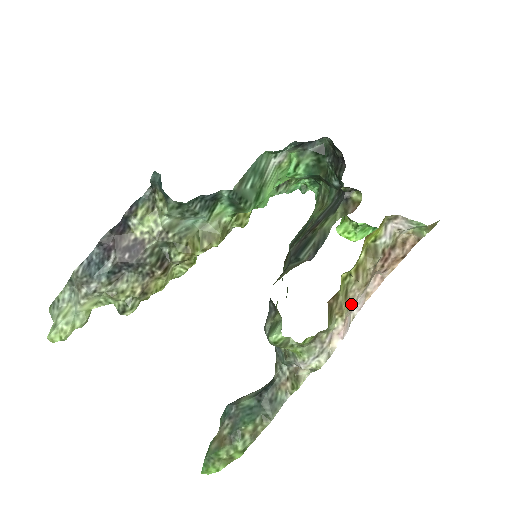
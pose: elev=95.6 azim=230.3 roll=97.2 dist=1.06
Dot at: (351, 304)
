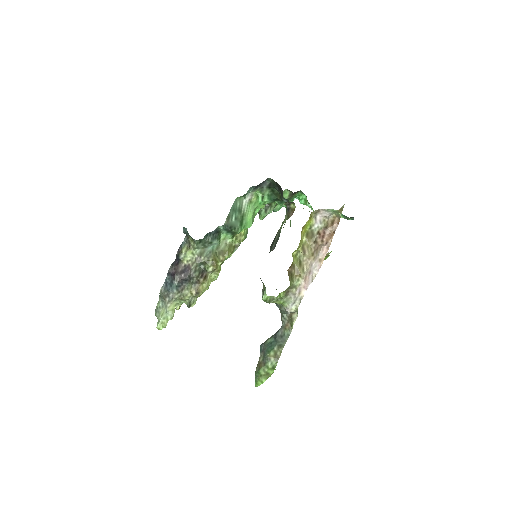
Dot at: (306, 268)
